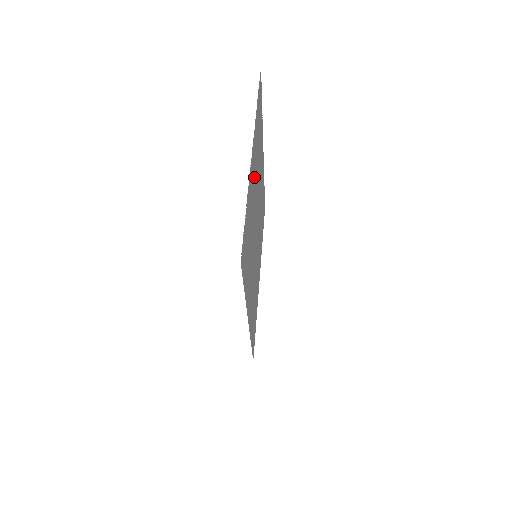
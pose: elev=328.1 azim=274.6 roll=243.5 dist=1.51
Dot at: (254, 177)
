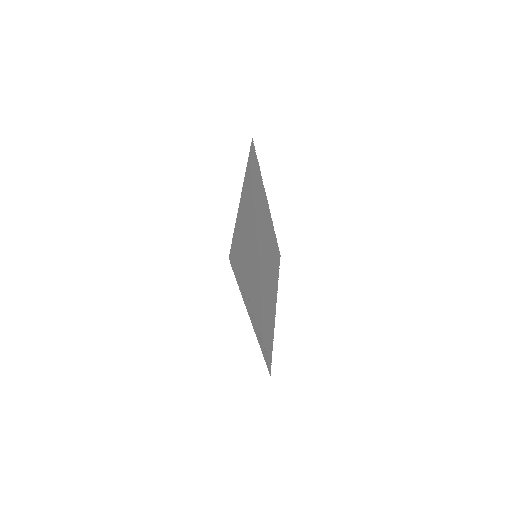
Dot at: (266, 222)
